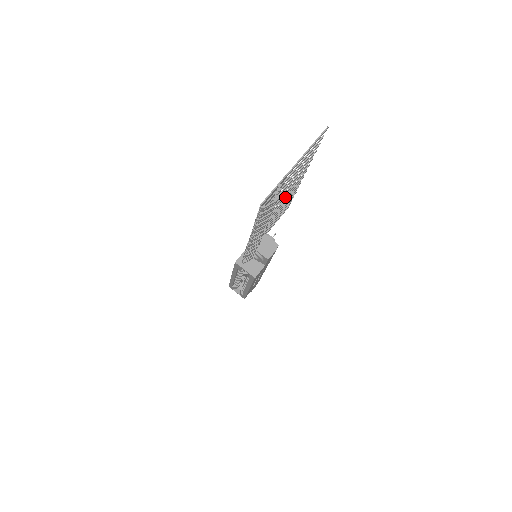
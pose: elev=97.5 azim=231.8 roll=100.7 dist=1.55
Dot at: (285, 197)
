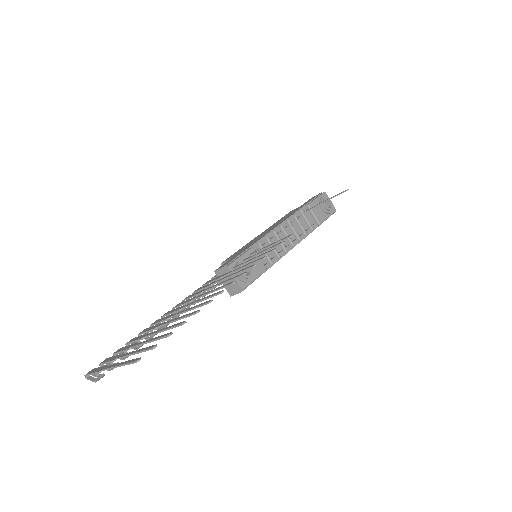
Dot at: (209, 292)
